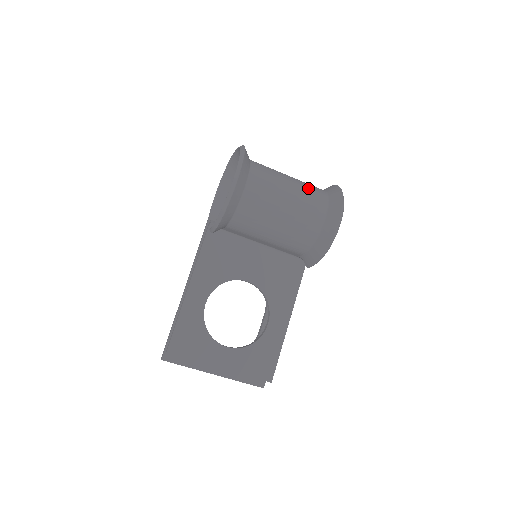
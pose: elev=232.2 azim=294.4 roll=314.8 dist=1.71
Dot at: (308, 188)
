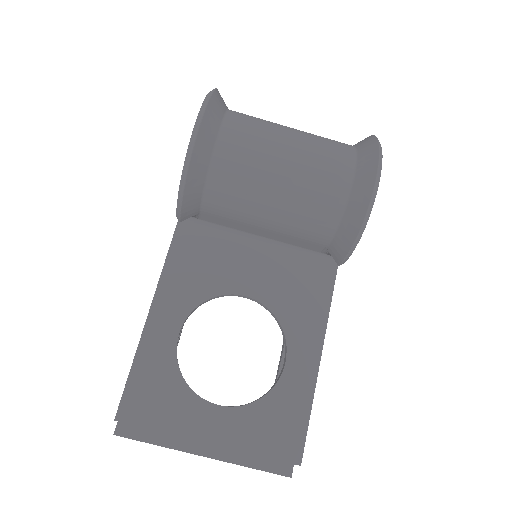
Dot at: (322, 138)
